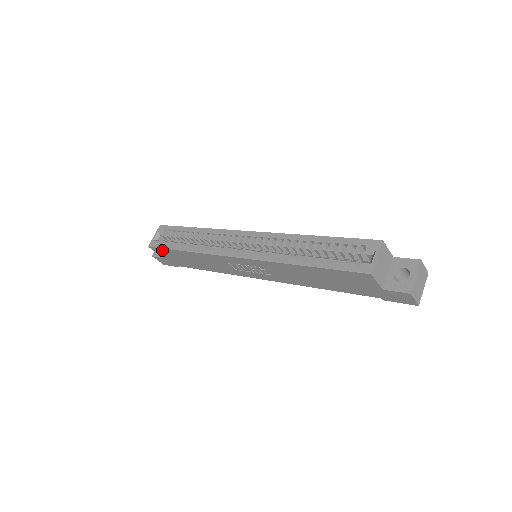
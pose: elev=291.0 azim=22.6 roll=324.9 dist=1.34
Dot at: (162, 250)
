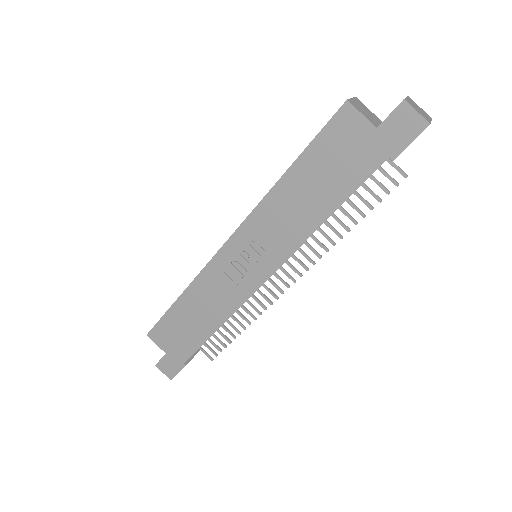
Dot at: (160, 327)
